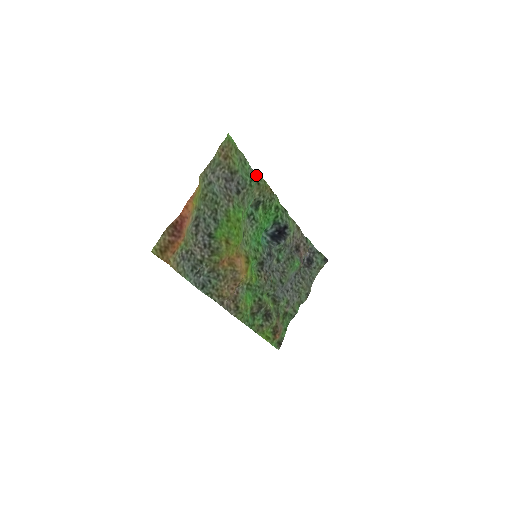
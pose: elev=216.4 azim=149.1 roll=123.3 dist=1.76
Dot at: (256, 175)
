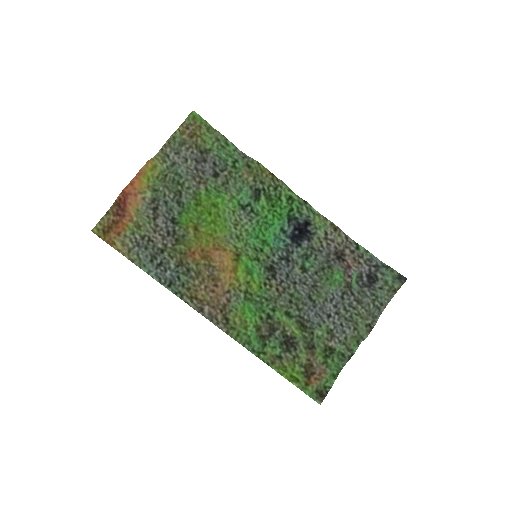
Dot at: (247, 158)
